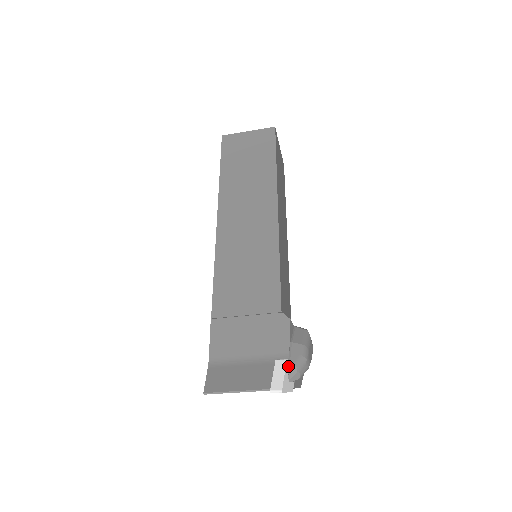
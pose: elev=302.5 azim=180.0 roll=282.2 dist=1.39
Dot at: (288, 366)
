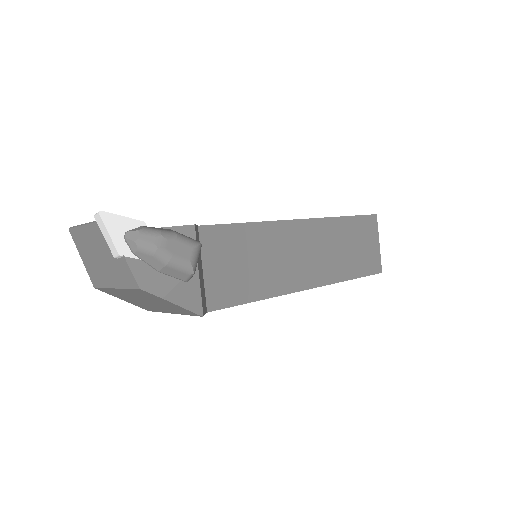
Dot at: (139, 227)
